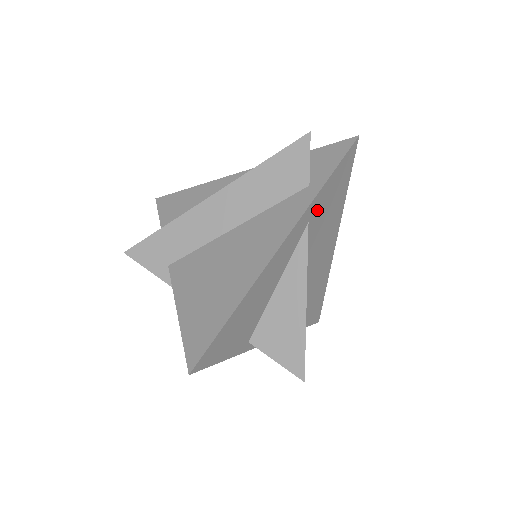
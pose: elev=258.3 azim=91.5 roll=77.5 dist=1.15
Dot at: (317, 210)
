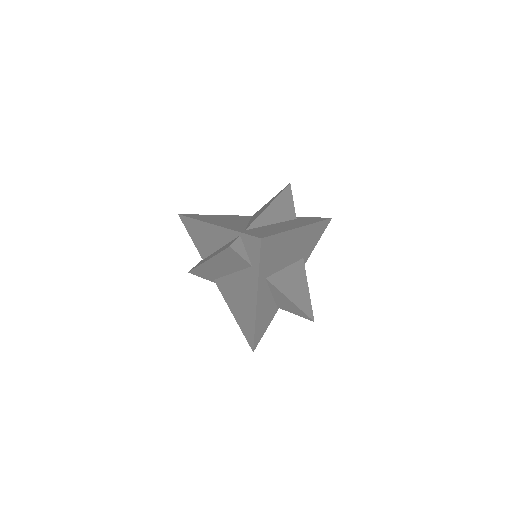
Dot at: (266, 270)
